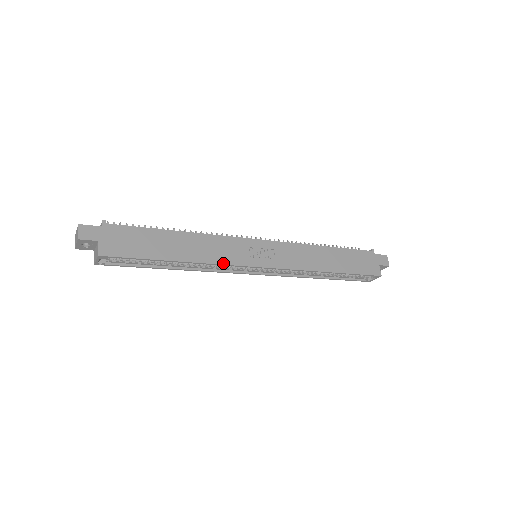
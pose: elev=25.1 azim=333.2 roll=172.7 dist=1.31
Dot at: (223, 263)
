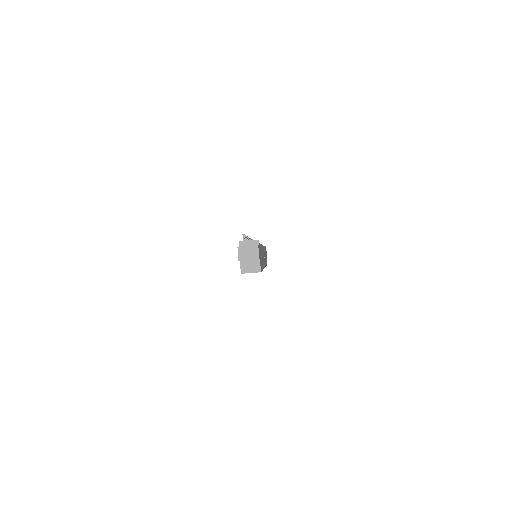
Dot at: occluded
